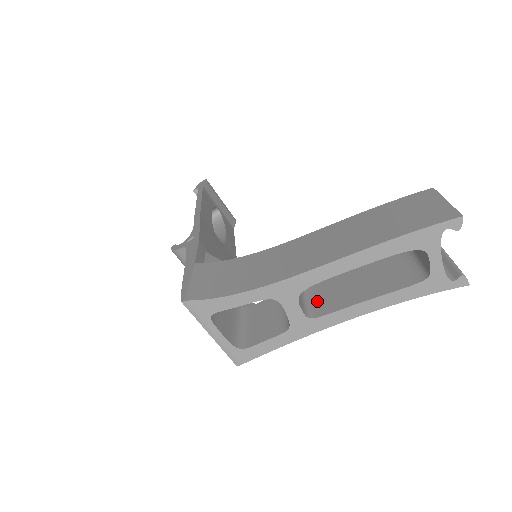
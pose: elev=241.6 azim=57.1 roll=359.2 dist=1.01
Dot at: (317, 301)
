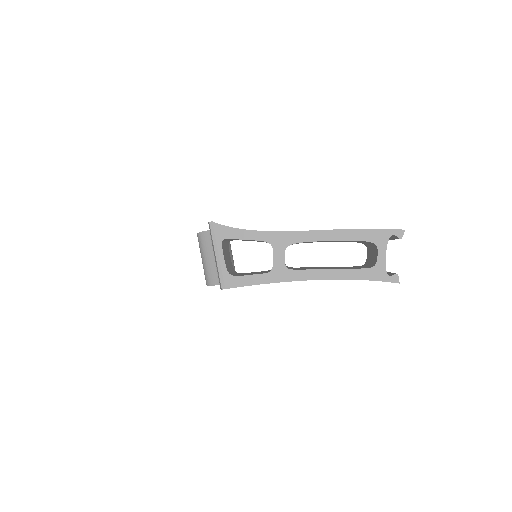
Dot at: occluded
